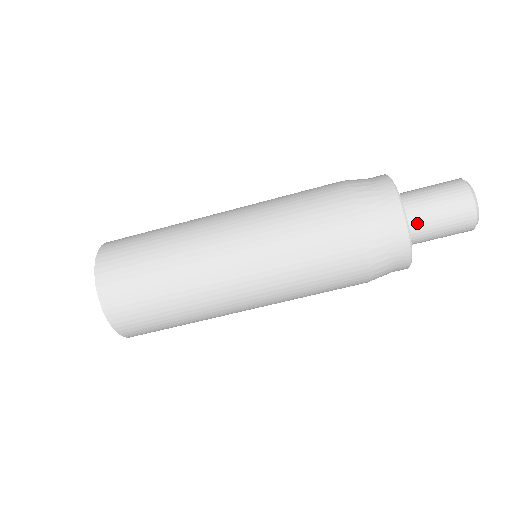
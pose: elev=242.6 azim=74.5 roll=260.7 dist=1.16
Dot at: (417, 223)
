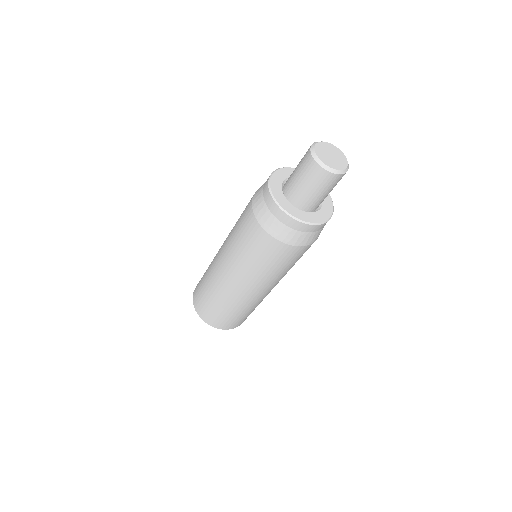
Dot at: (300, 198)
